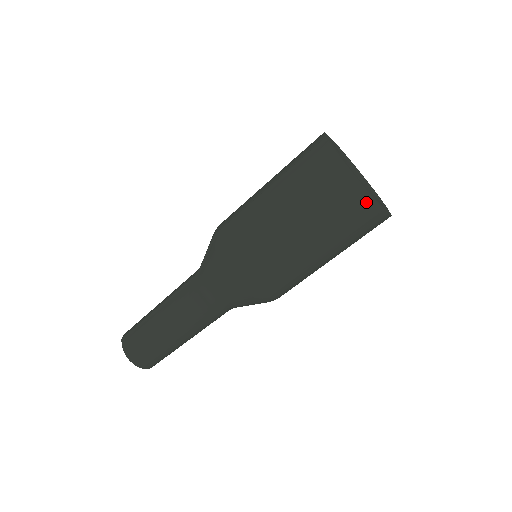
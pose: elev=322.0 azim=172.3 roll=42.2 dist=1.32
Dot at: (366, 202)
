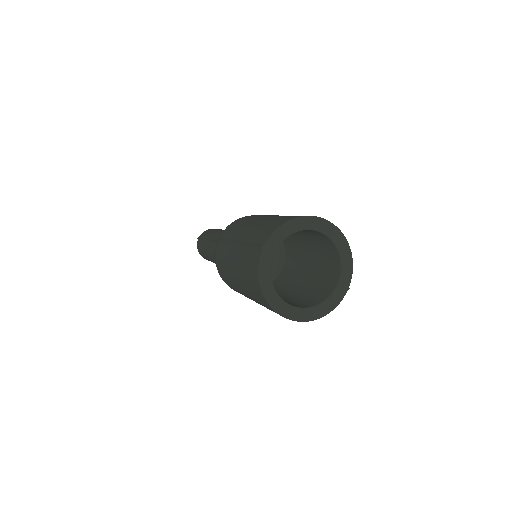
Dot at: occluded
